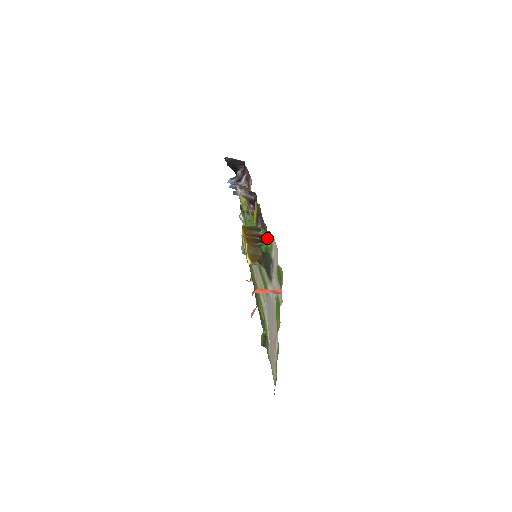
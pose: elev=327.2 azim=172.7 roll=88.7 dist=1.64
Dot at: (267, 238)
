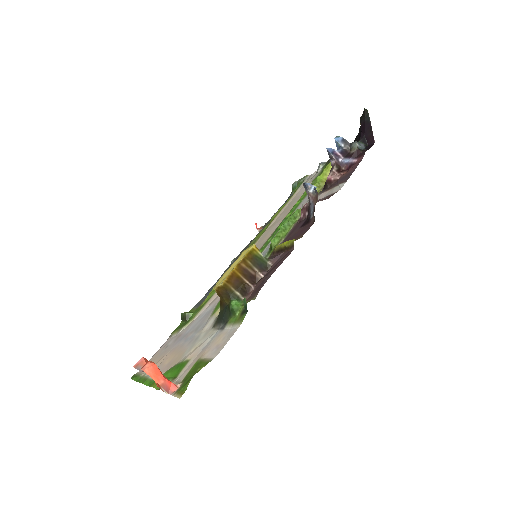
Dot at: occluded
